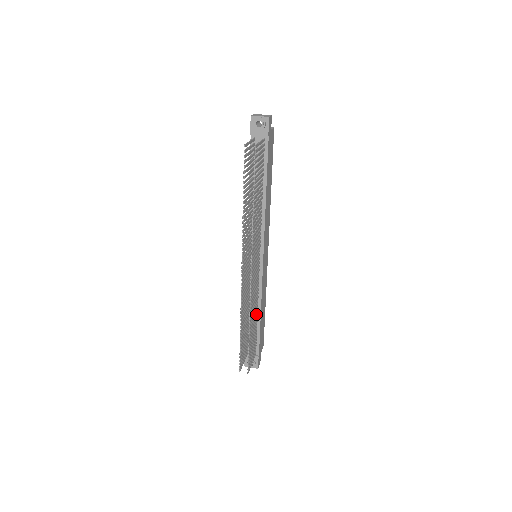
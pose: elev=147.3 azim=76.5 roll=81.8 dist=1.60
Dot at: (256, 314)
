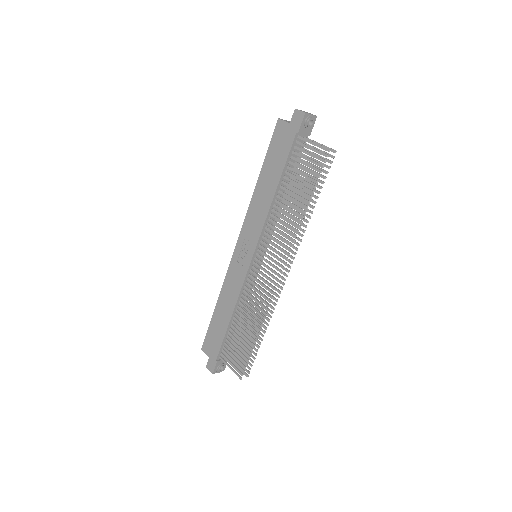
Dot at: (246, 315)
